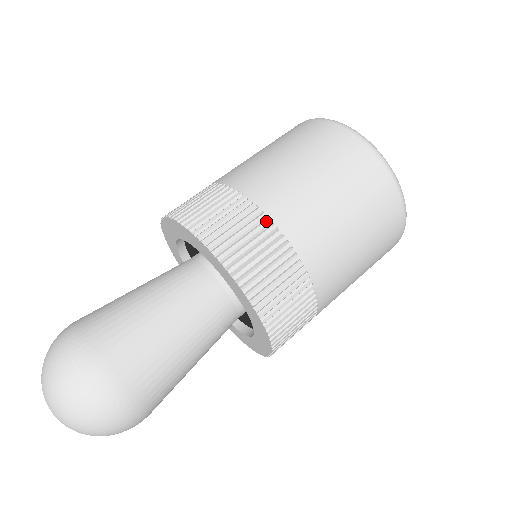
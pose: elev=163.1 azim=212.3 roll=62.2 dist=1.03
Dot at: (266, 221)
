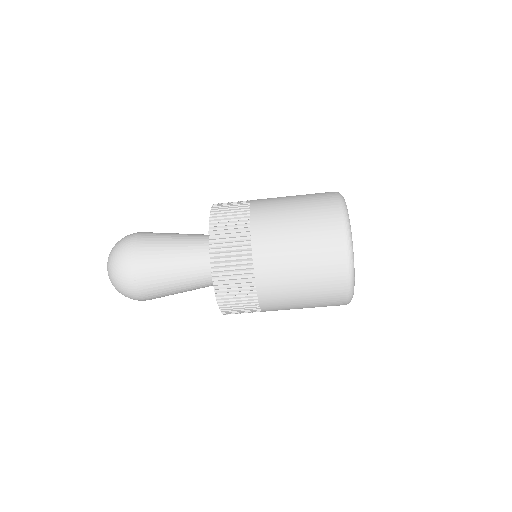
Dot at: (248, 201)
